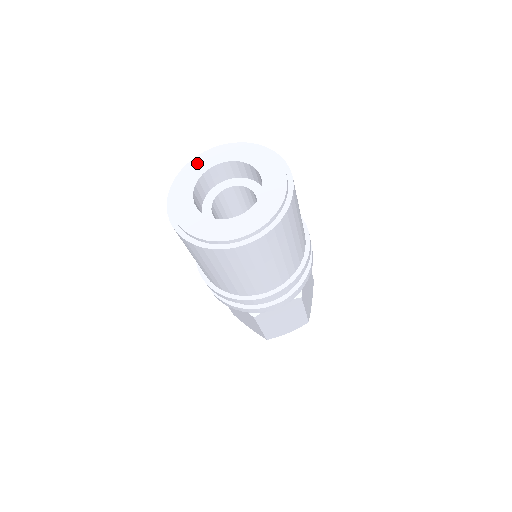
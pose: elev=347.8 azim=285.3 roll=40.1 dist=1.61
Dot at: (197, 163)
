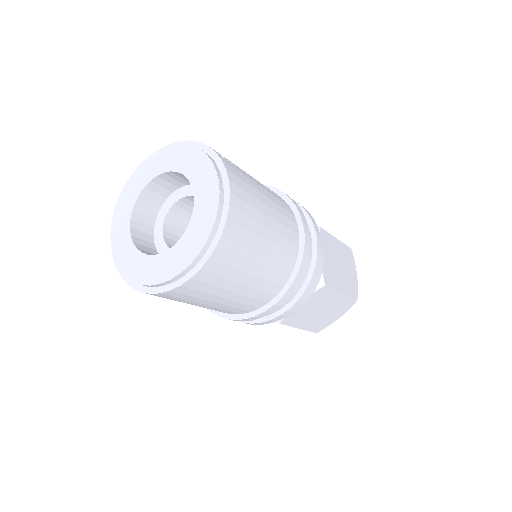
Dot at: (128, 190)
